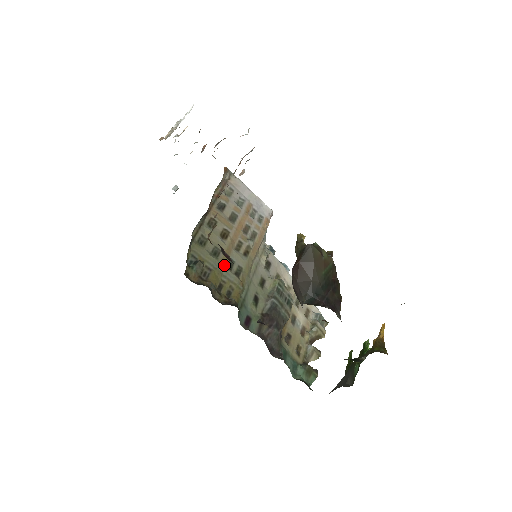
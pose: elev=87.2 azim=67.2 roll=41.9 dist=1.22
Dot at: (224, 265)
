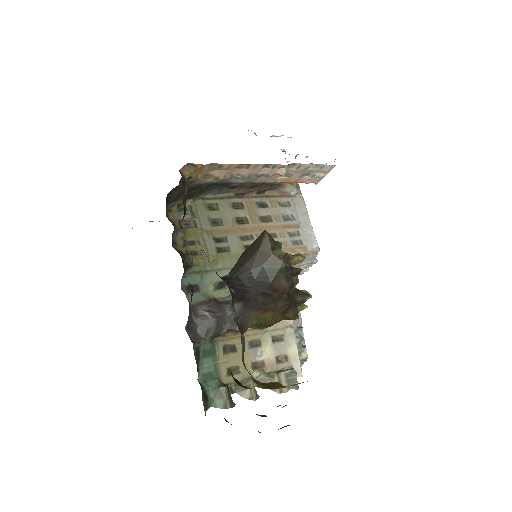
Dot at: (214, 235)
